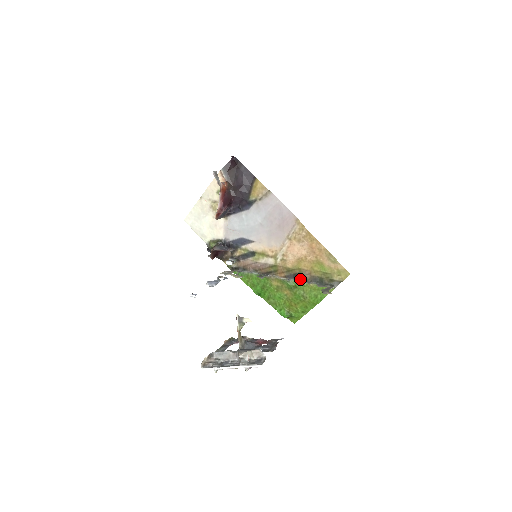
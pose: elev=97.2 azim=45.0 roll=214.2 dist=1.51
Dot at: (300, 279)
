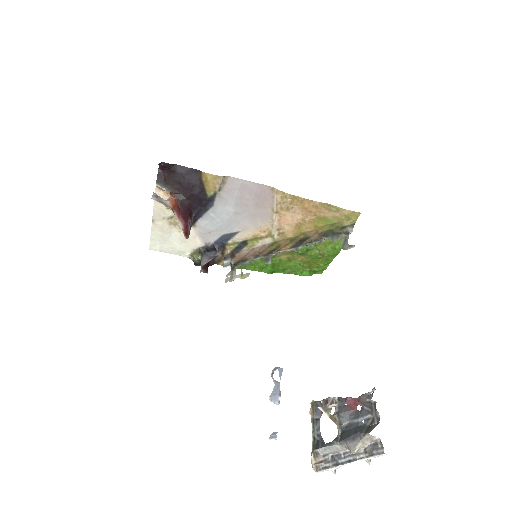
Dot at: (309, 242)
